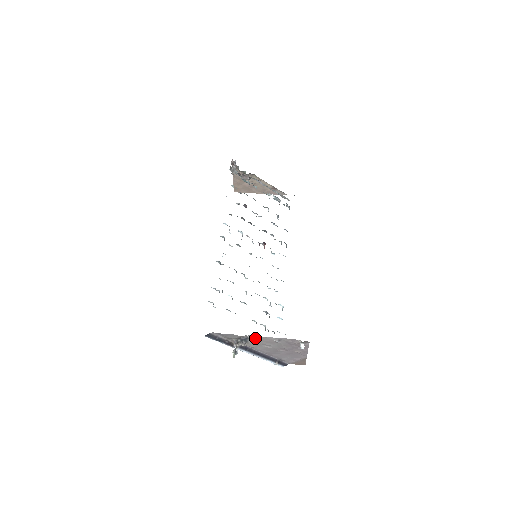
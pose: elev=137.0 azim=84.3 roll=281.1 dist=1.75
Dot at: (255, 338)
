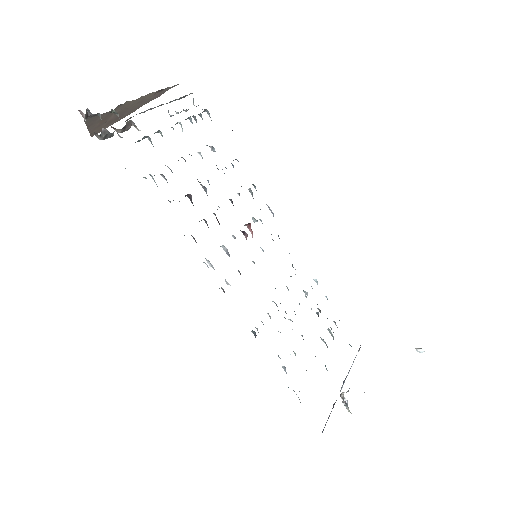
Dot at: occluded
